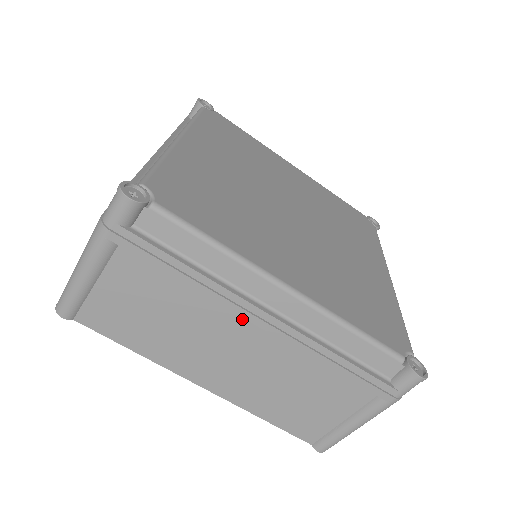
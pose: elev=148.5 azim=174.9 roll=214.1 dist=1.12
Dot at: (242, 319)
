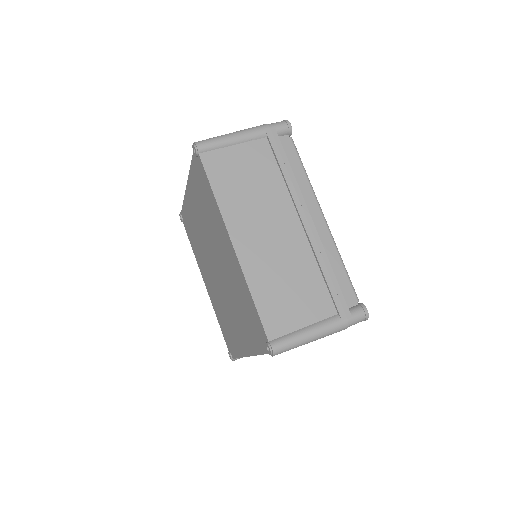
Dot at: (294, 213)
